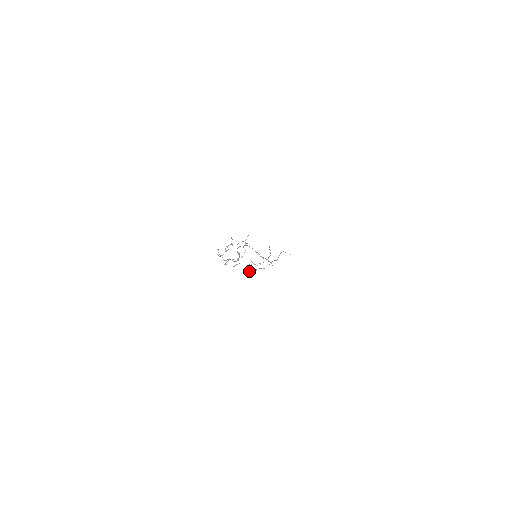
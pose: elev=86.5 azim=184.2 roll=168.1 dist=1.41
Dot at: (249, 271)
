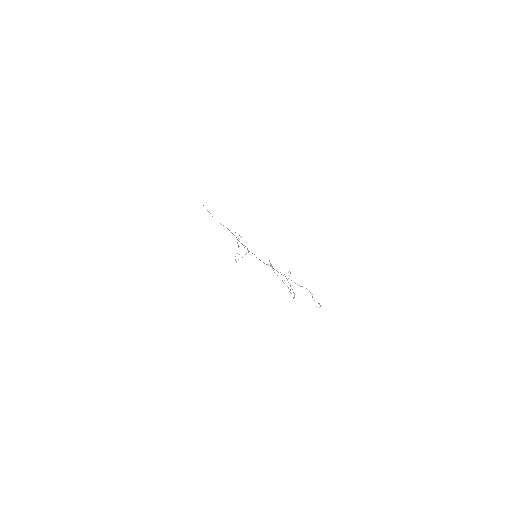
Dot at: occluded
